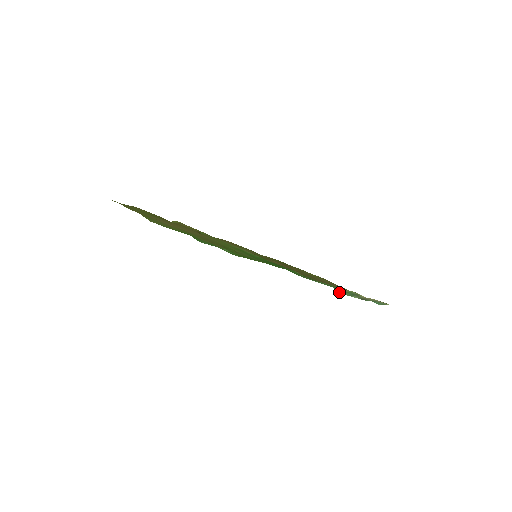
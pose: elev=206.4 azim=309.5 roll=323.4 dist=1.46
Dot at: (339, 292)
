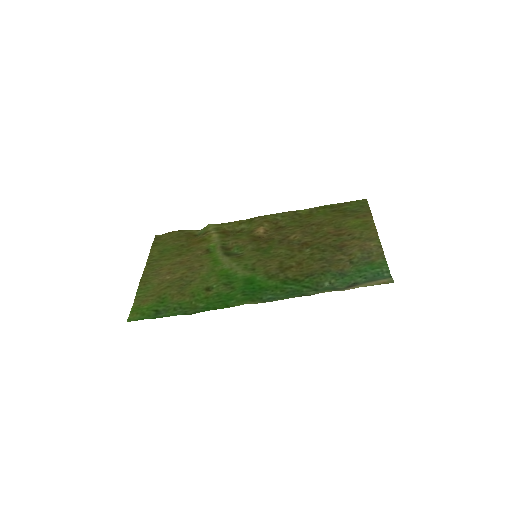
Dot at: (321, 287)
